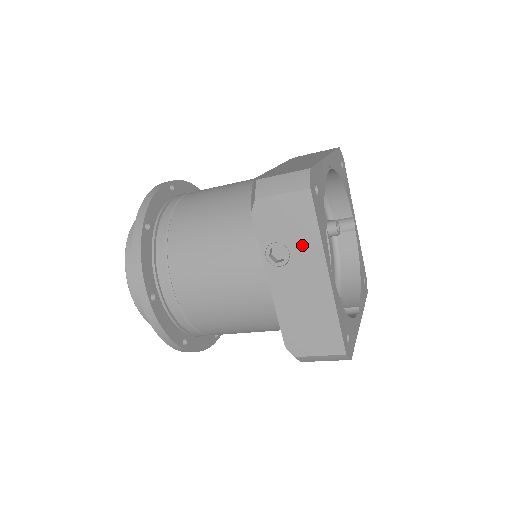
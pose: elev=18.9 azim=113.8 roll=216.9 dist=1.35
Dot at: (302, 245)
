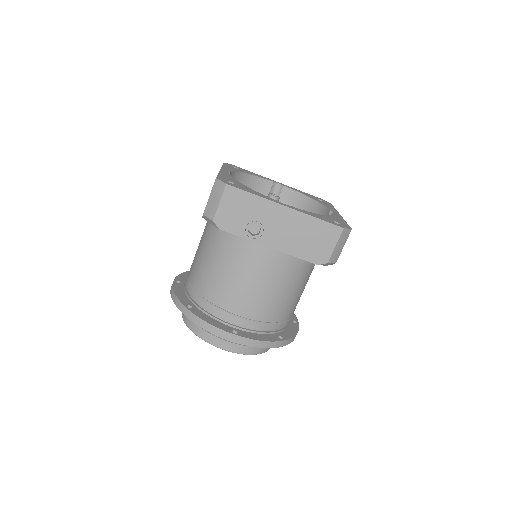
Dot at: (257, 211)
